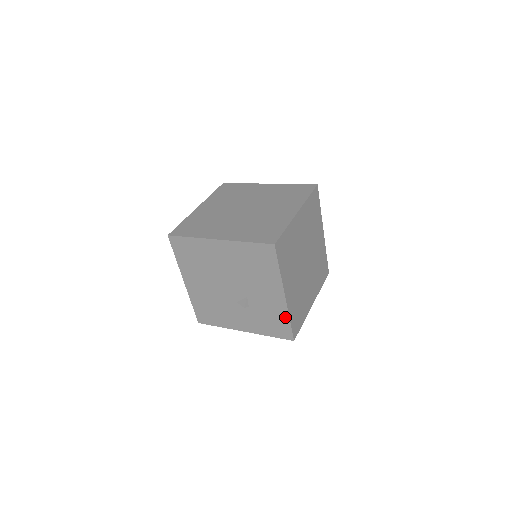
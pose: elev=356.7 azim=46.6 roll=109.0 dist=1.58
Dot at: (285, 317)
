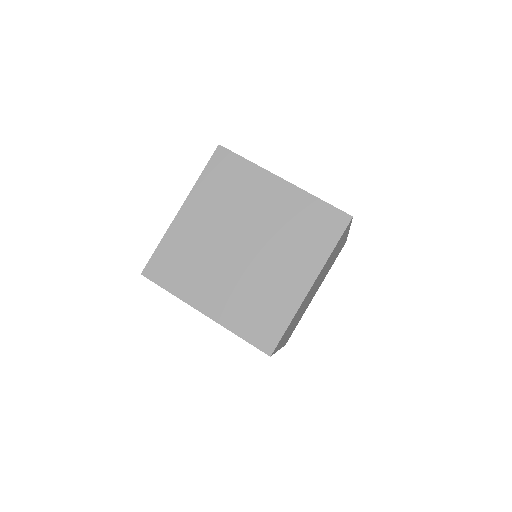
Dot at: occluded
